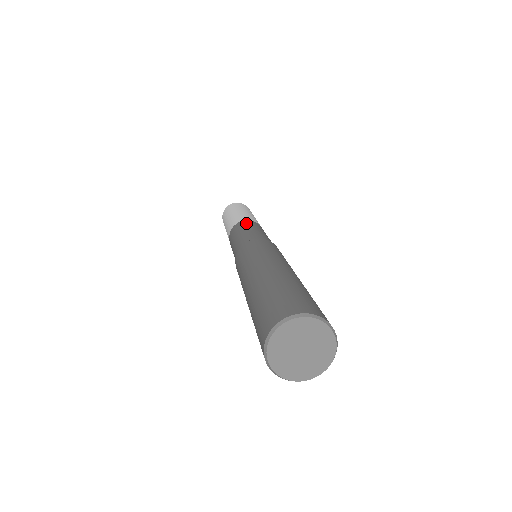
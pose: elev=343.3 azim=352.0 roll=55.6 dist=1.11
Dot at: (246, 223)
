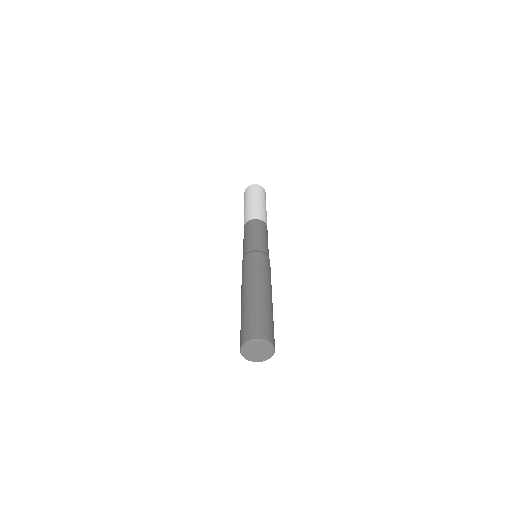
Dot at: (249, 226)
